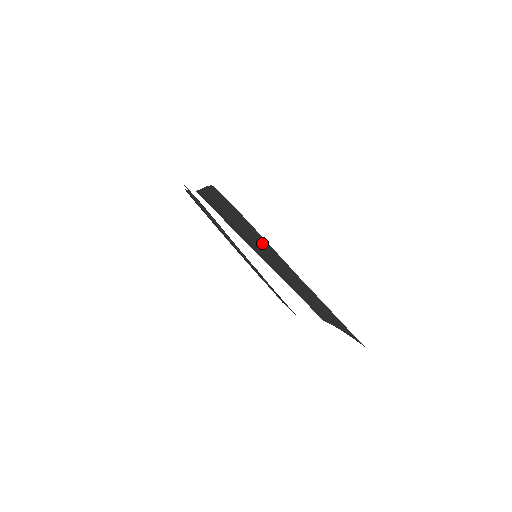
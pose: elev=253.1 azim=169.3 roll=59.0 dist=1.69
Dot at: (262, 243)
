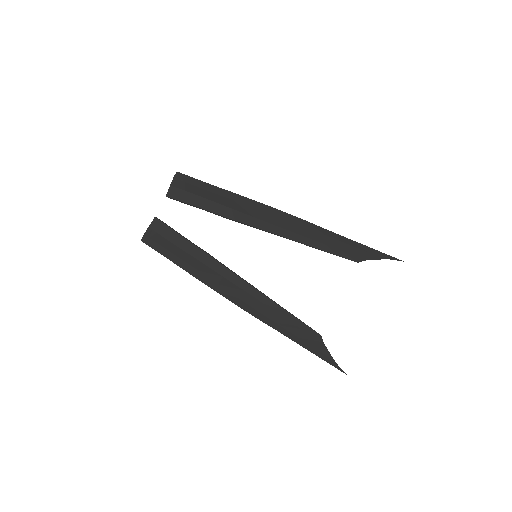
Dot at: (250, 204)
